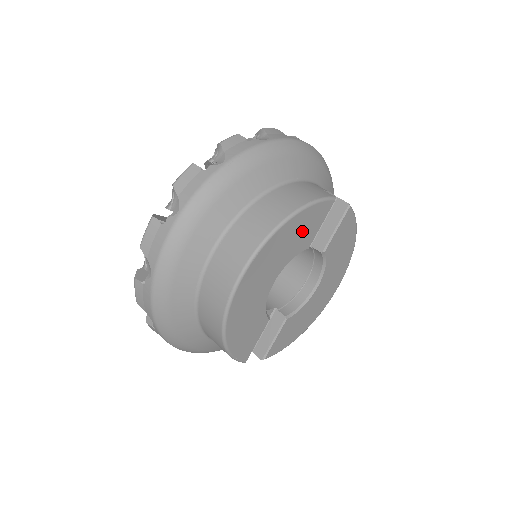
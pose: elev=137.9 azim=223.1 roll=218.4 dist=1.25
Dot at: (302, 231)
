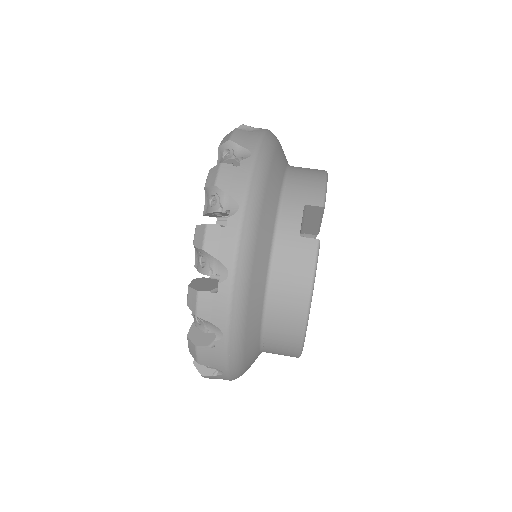
Dot at: occluded
